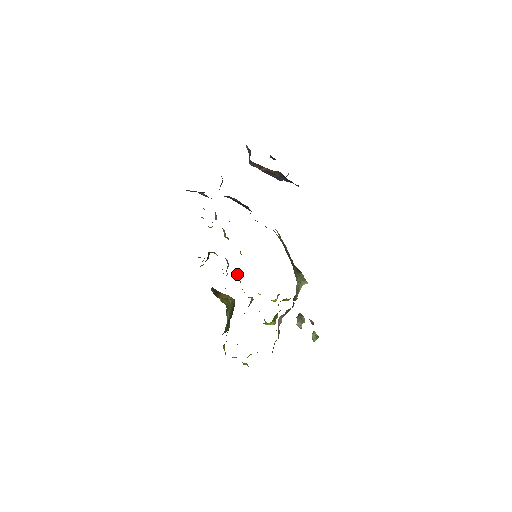
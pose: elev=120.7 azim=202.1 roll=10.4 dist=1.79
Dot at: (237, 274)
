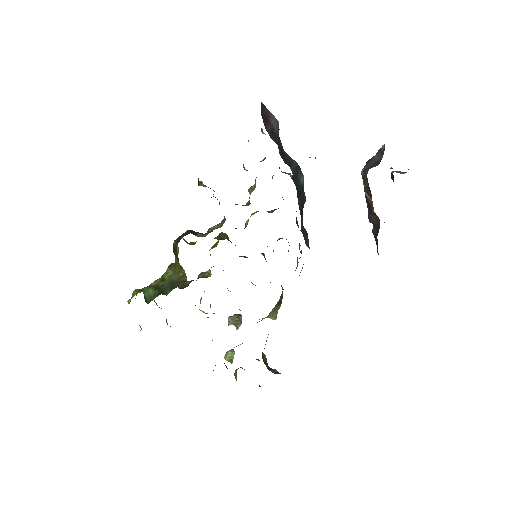
Dot at: (221, 237)
